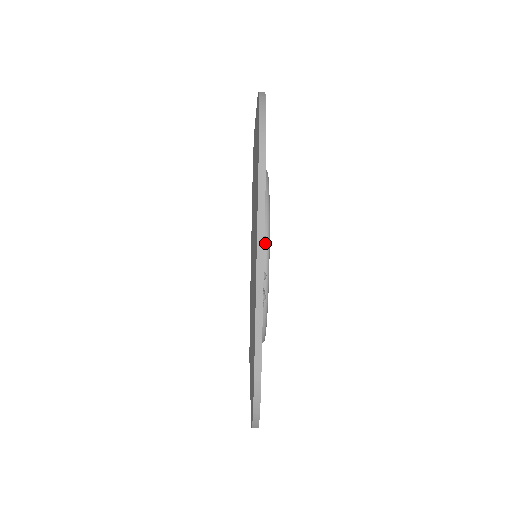
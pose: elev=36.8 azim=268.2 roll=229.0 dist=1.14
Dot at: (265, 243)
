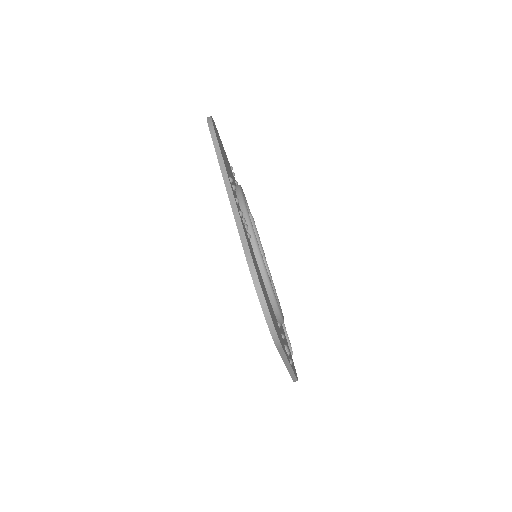
Dot at: (231, 181)
